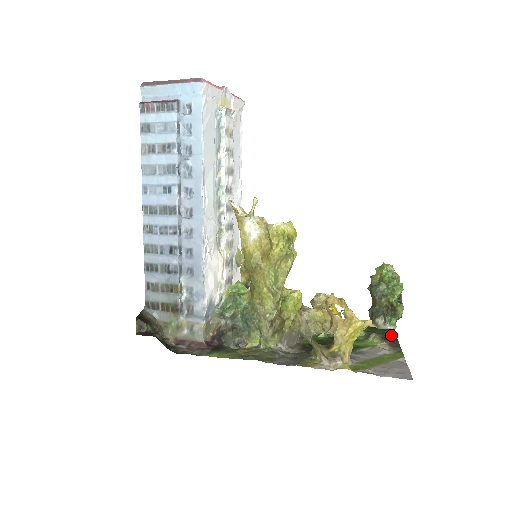
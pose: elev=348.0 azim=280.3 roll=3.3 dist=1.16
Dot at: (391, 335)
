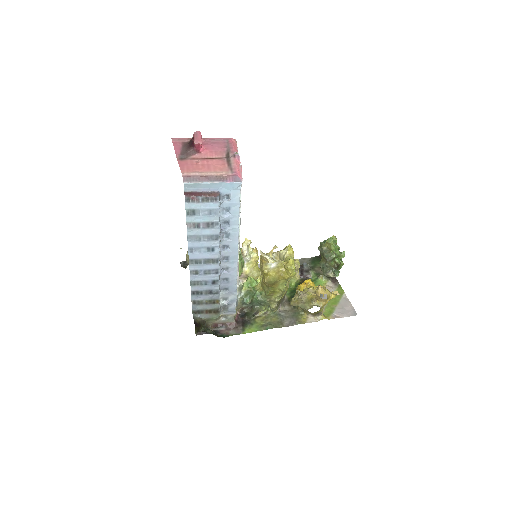
Dot at: occluded
